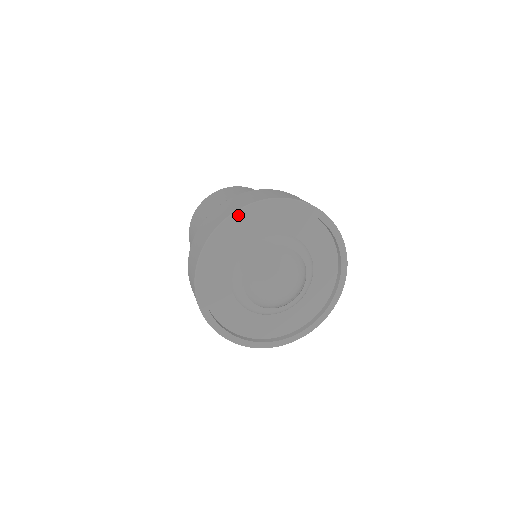
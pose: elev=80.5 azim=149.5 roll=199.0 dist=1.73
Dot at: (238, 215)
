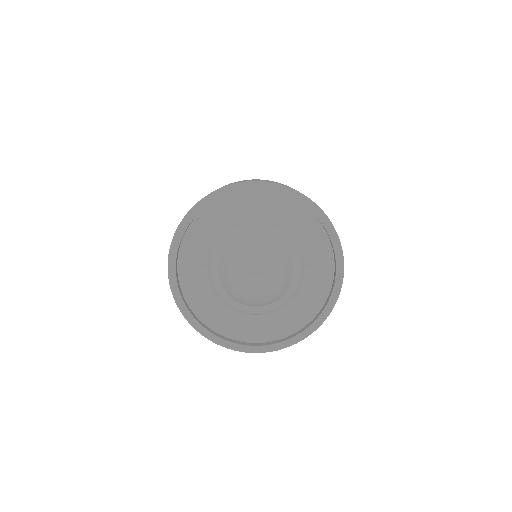
Dot at: (297, 196)
